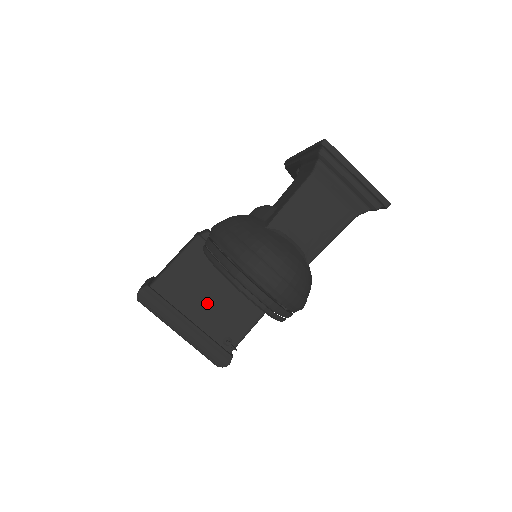
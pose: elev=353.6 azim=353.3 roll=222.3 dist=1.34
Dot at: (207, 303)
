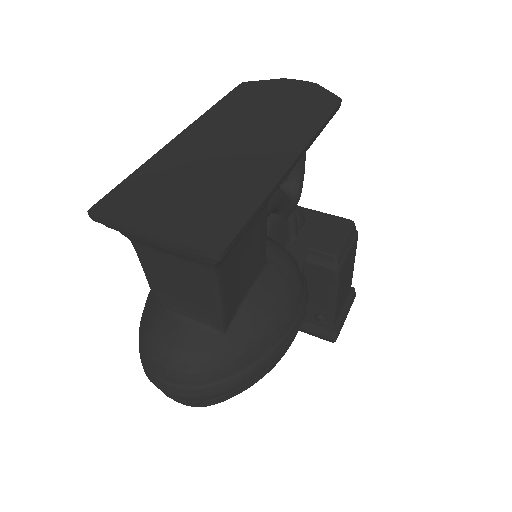
Dot at: occluded
